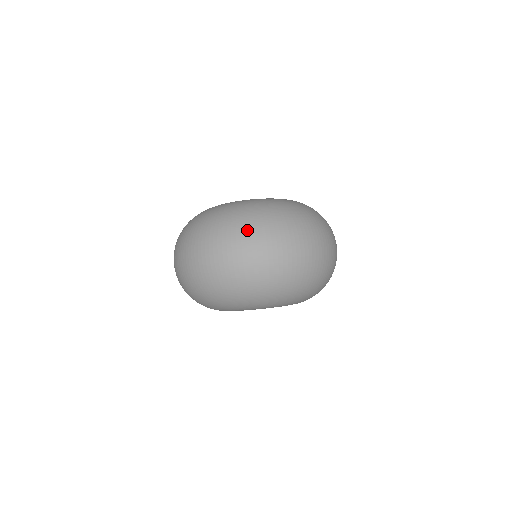
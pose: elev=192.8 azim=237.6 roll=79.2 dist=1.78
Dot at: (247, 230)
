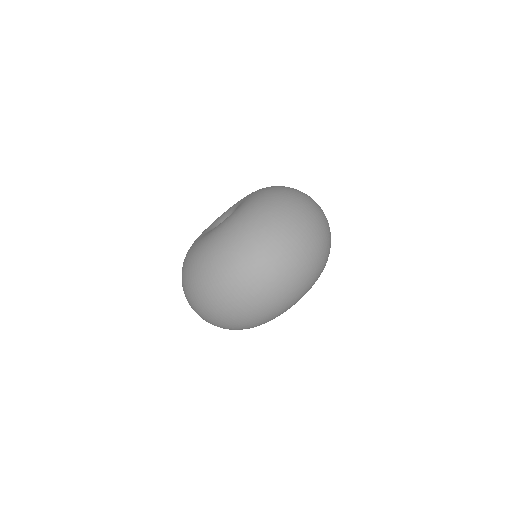
Dot at: (194, 297)
